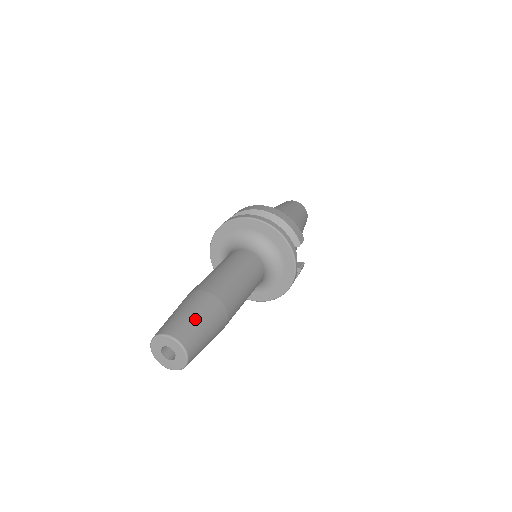
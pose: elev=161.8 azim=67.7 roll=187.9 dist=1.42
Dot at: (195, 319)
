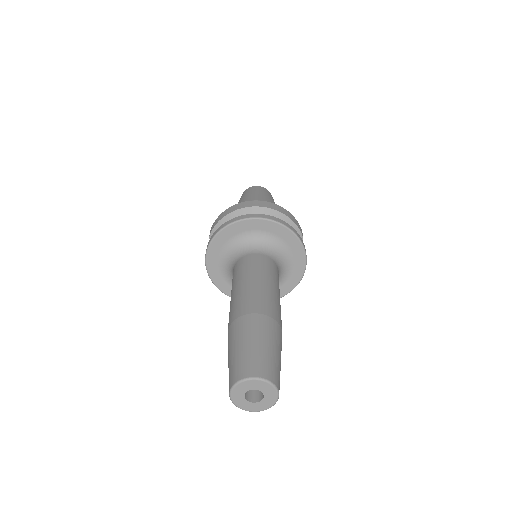
Dot at: (269, 350)
